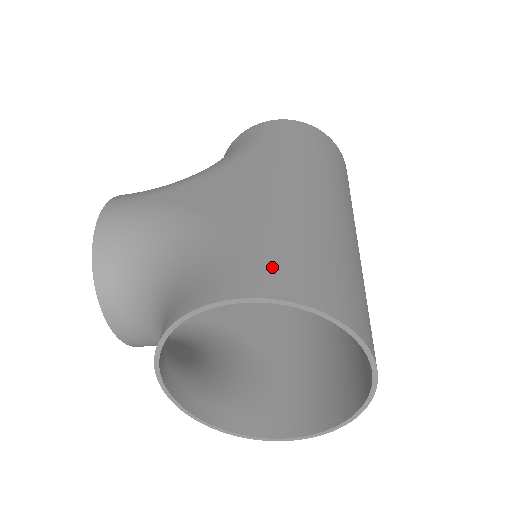
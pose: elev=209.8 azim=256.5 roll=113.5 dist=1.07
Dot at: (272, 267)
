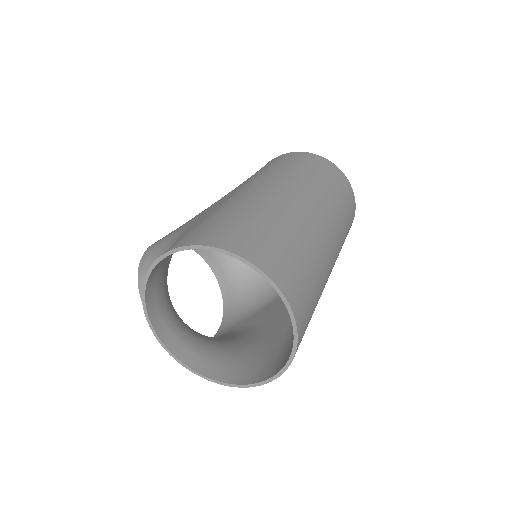
Dot at: (196, 232)
